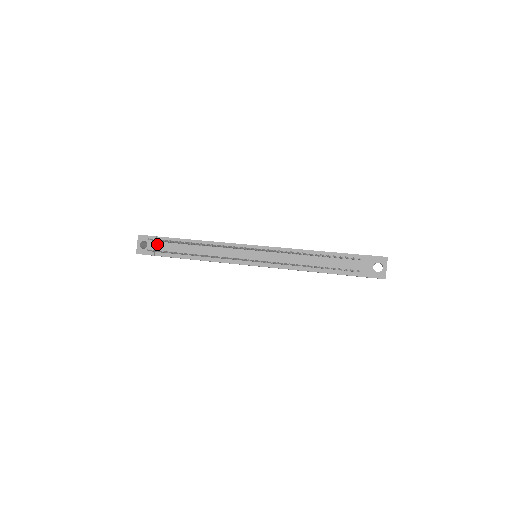
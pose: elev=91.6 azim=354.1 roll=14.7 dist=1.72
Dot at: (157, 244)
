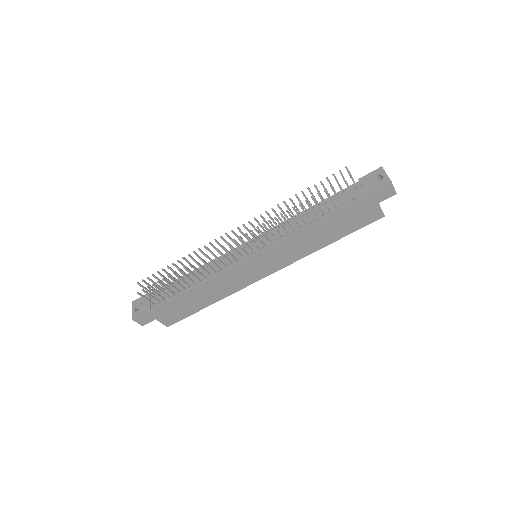
Dot at: (152, 299)
